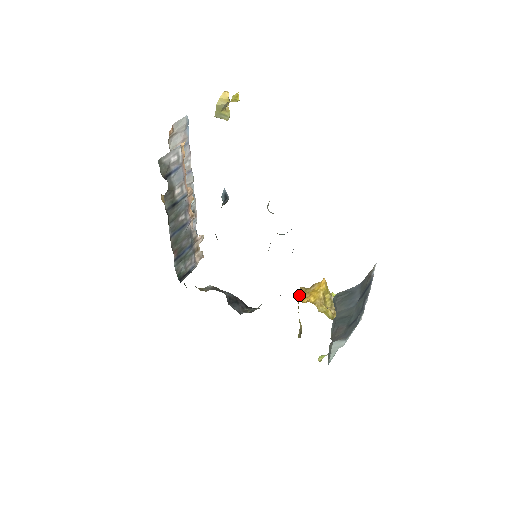
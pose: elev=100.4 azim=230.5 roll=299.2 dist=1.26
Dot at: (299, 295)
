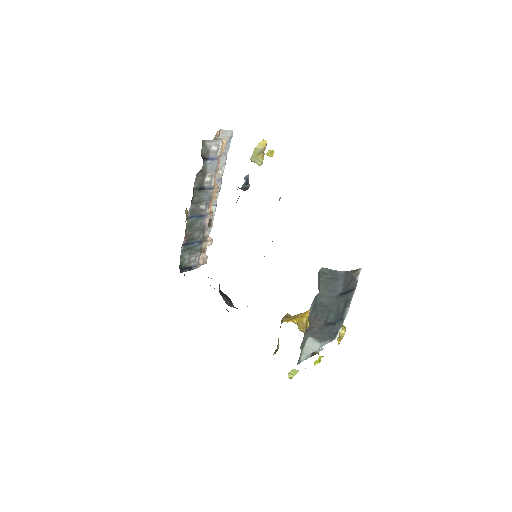
Dot at: (284, 317)
